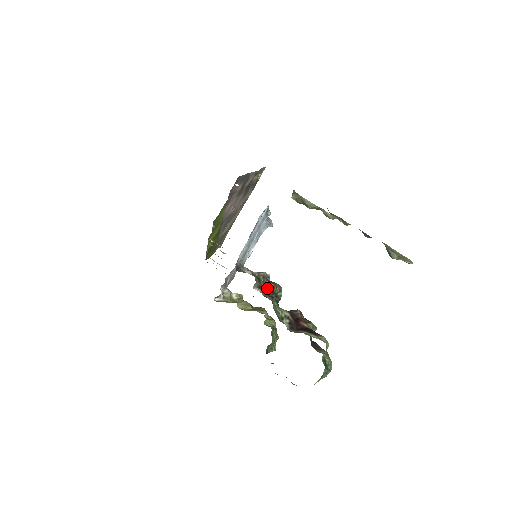
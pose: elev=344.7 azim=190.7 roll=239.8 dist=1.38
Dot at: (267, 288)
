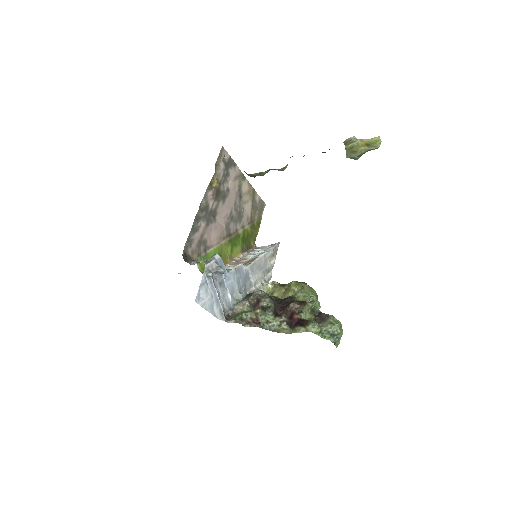
Dot at: (252, 319)
